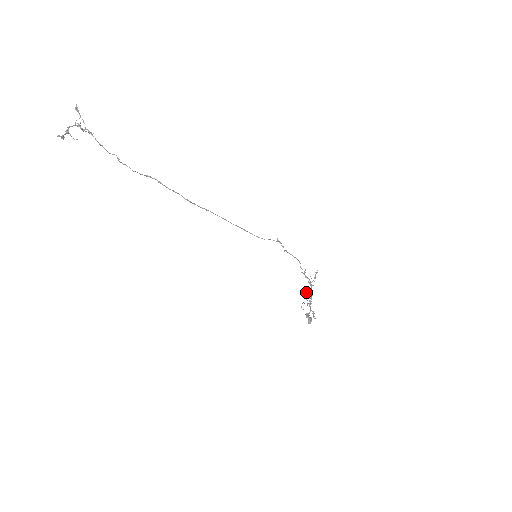
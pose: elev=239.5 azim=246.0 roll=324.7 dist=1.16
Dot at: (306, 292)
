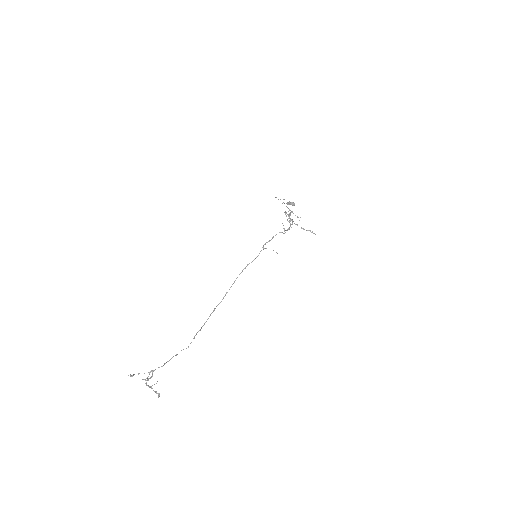
Dot at: occluded
